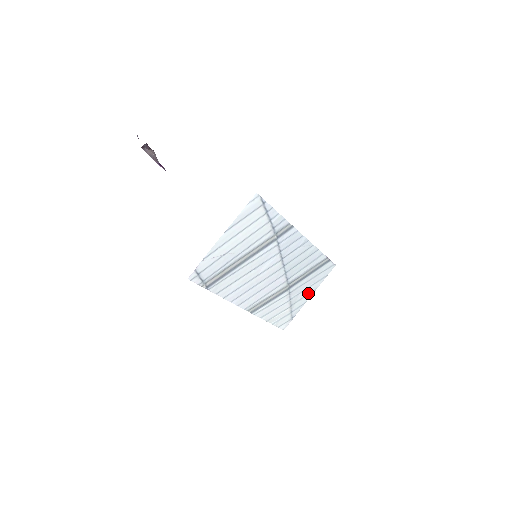
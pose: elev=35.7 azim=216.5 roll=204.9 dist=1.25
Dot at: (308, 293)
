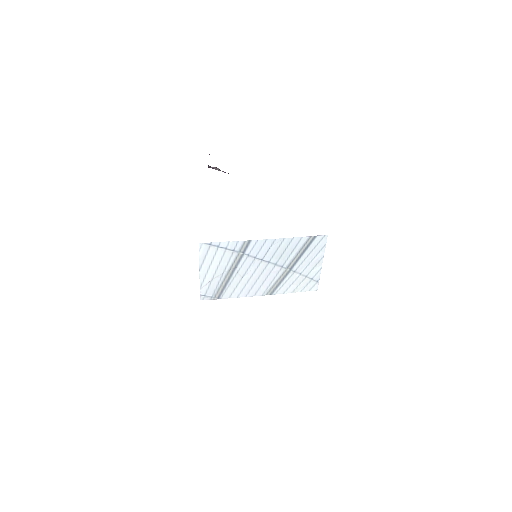
Dot at: (317, 262)
